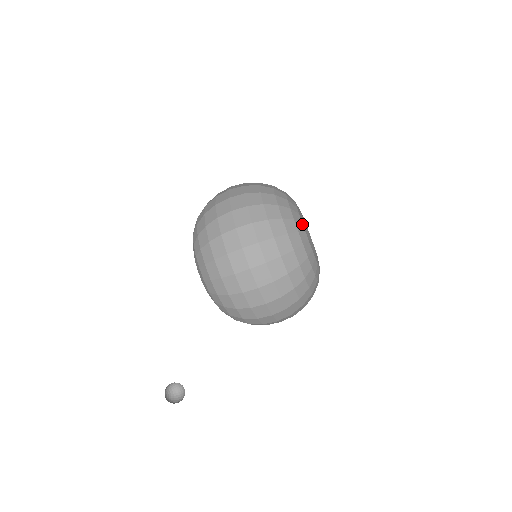
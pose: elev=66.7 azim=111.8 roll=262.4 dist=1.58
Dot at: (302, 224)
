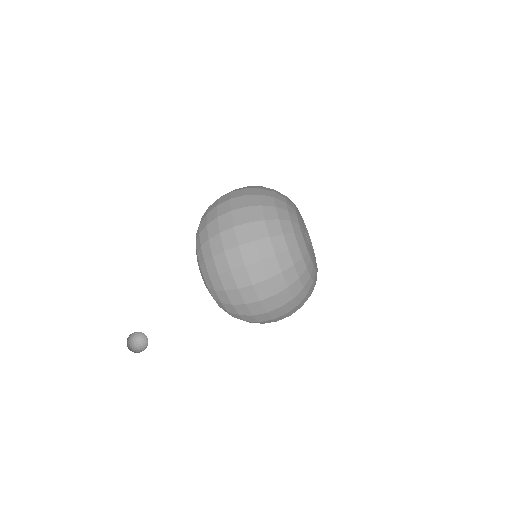
Dot at: (295, 212)
